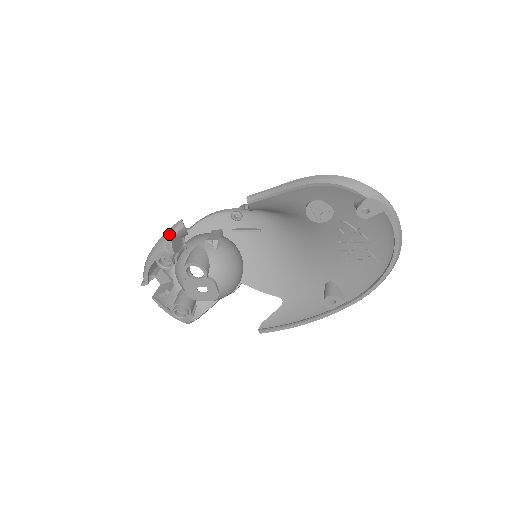
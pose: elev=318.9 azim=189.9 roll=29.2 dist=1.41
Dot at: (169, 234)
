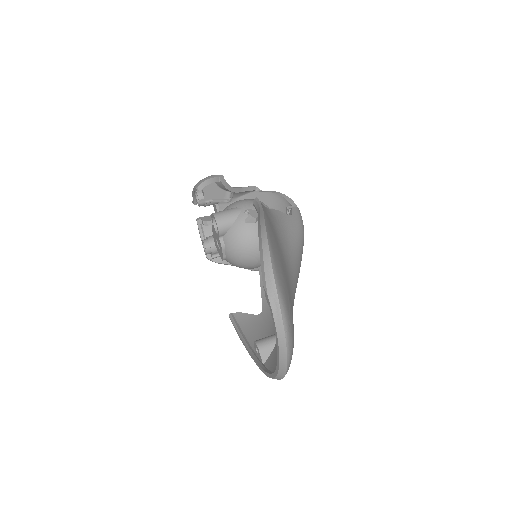
Dot at: (207, 178)
